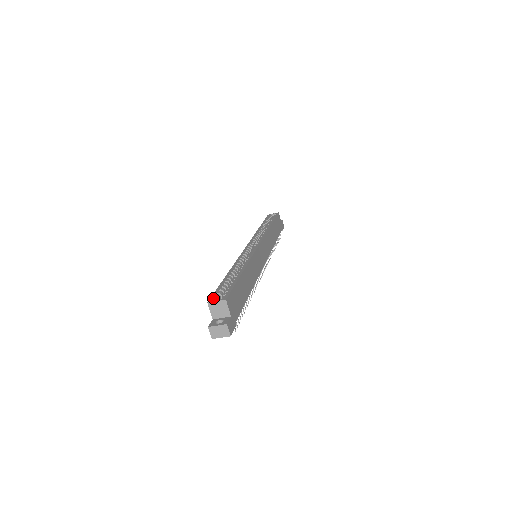
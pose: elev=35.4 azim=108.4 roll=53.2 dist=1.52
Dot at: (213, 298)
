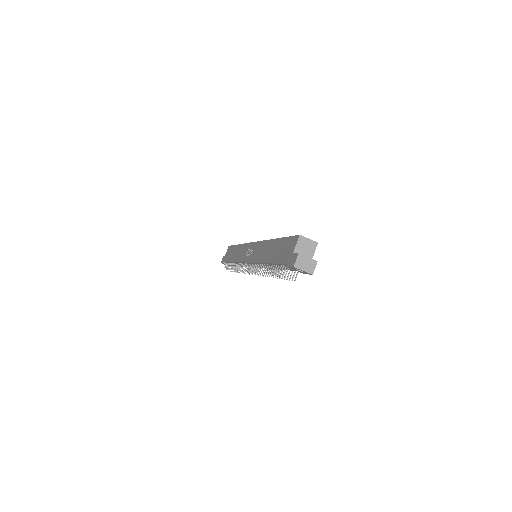
Dot at: occluded
